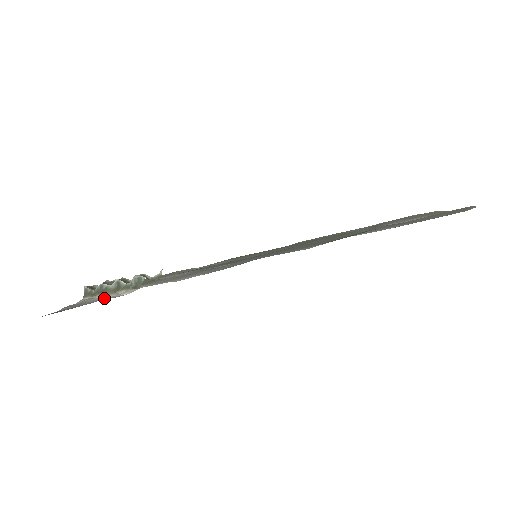
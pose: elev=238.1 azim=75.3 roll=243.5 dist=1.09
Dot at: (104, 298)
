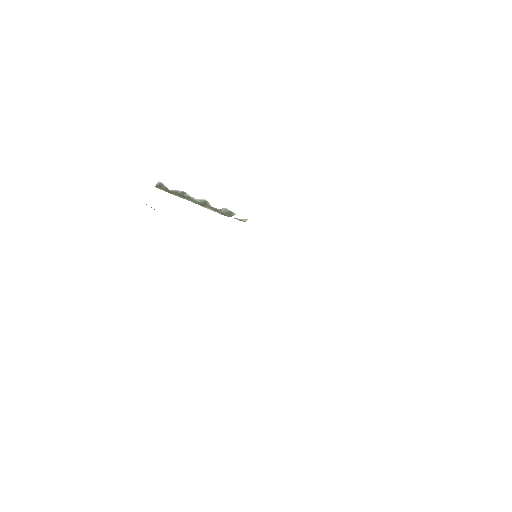
Dot at: occluded
